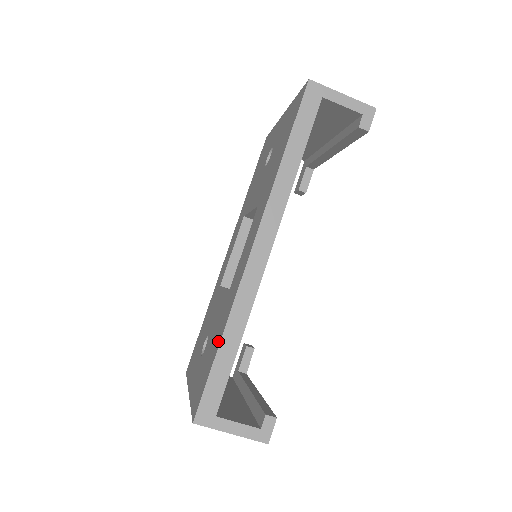
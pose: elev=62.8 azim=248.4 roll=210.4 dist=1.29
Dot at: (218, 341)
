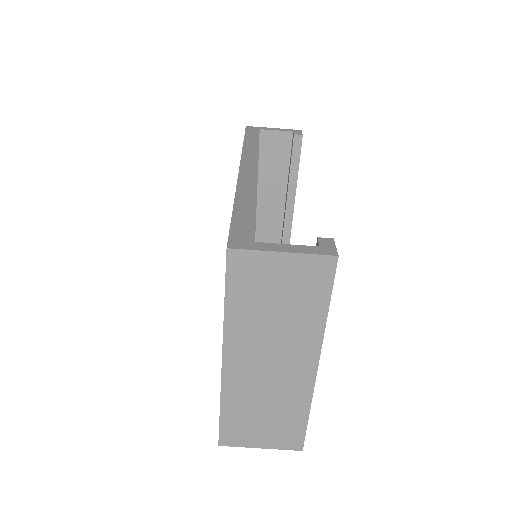
Dot at: occluded
